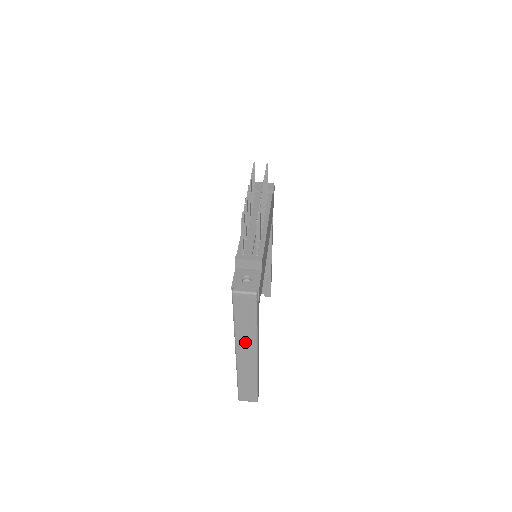
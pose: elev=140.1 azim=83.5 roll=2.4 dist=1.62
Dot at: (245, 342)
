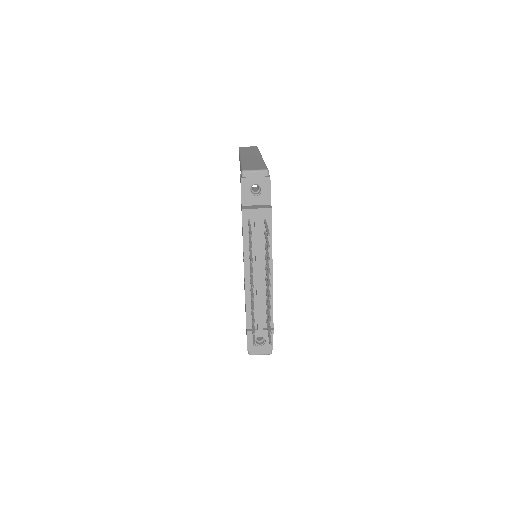
Dot at: occluded
